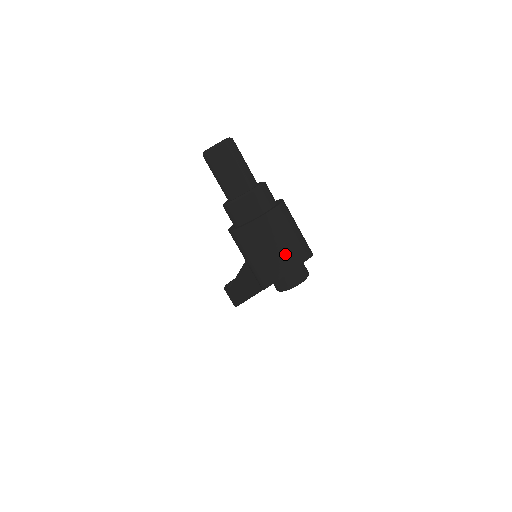
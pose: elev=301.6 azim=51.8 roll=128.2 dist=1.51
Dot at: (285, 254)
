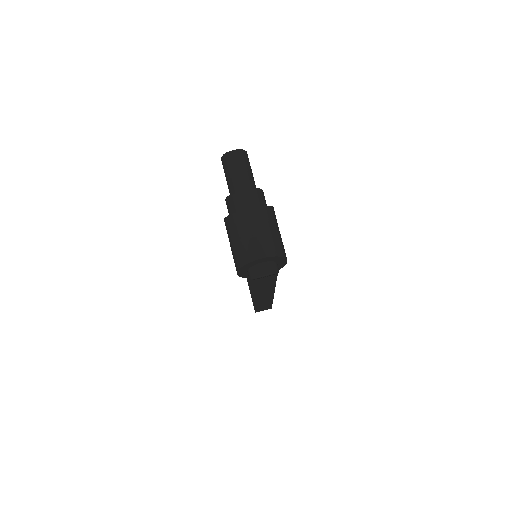
Dot at: (254, 245)
